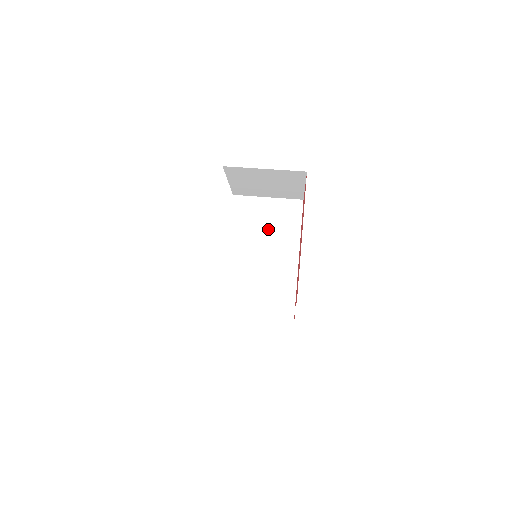
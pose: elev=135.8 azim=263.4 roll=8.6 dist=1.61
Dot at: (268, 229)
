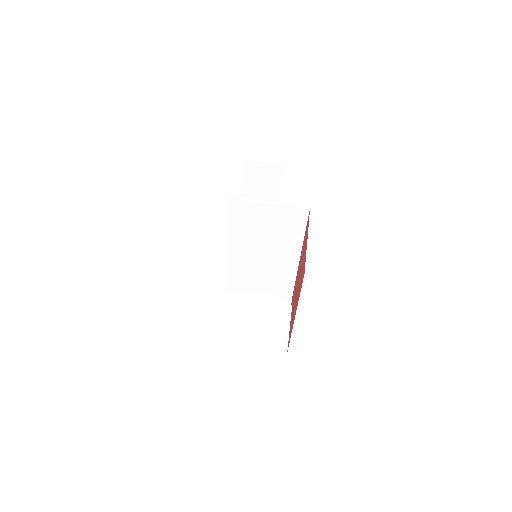
Dot at: (269, 232)
